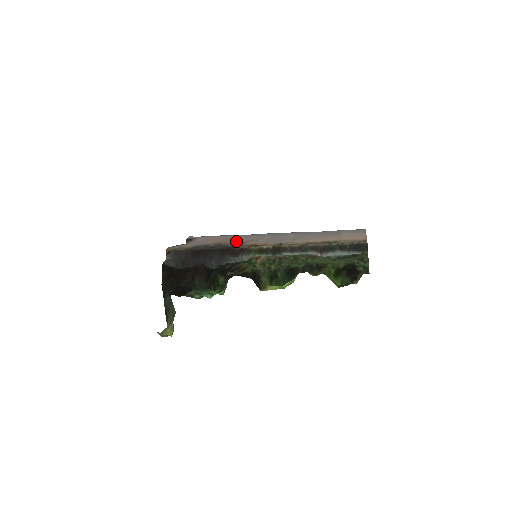
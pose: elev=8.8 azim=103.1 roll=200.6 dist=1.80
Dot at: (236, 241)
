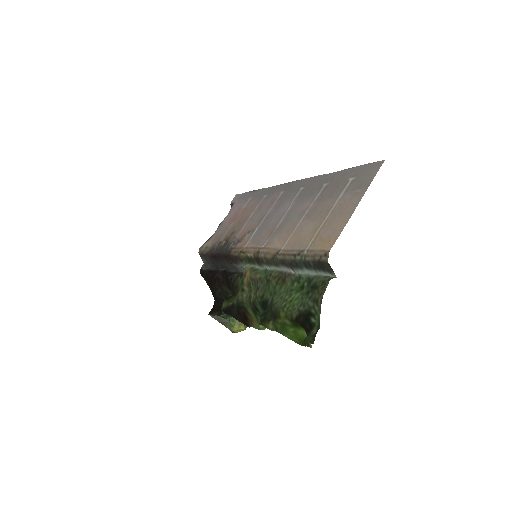
Dot at: (243, 228)
